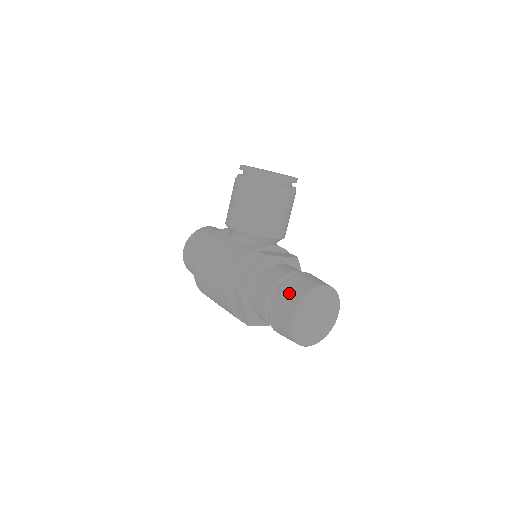
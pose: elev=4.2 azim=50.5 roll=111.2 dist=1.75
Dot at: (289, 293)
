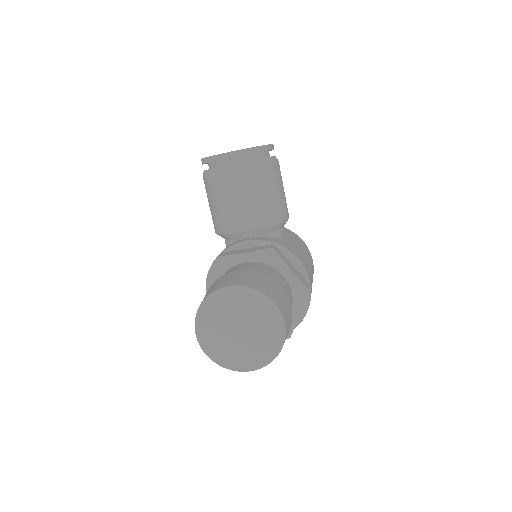
Dot at: occluded
